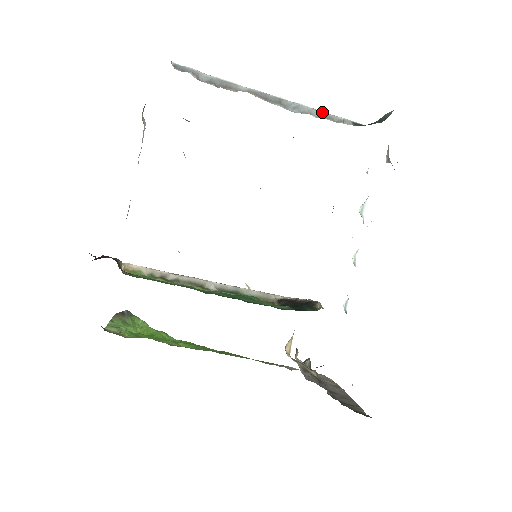
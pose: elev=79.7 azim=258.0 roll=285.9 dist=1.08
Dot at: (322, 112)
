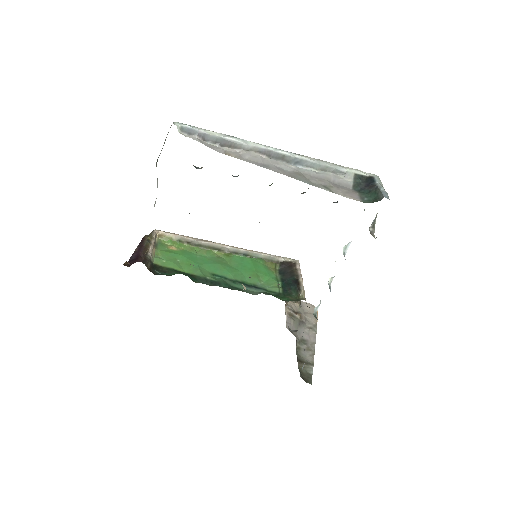
Dot at: (325, 165)
